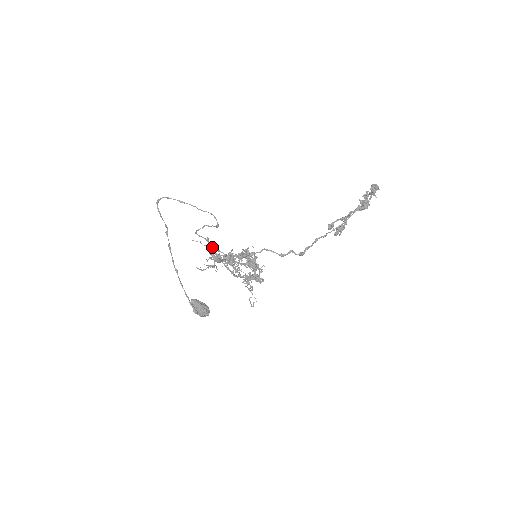
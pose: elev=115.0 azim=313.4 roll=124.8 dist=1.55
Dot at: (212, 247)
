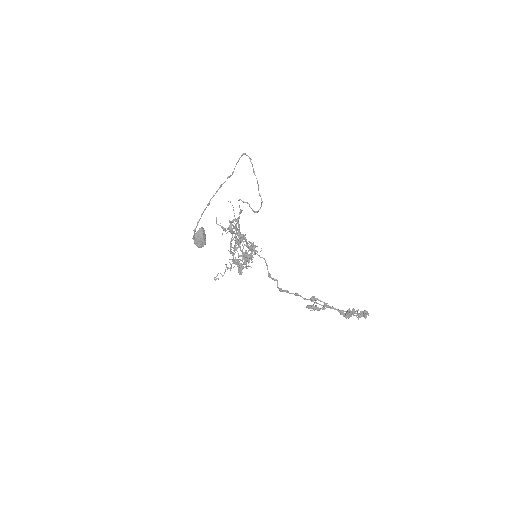
Dot at: (237, 219)
